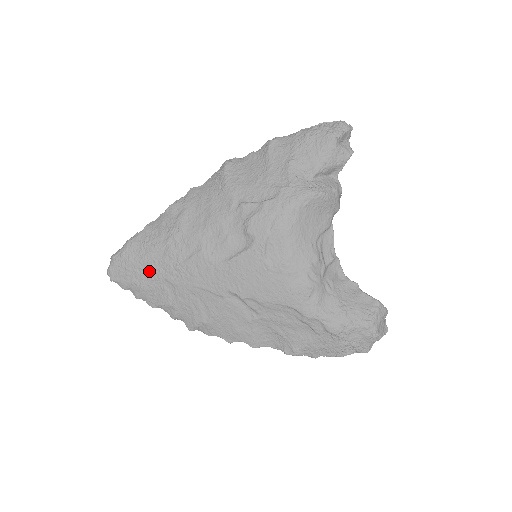
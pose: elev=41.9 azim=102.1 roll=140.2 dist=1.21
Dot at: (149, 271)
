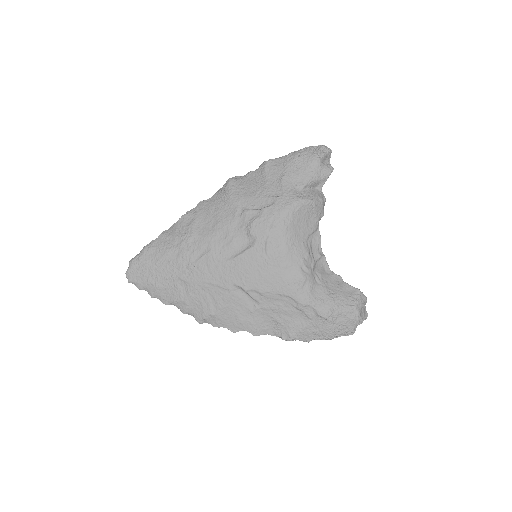
Dot at: (164, 271)
